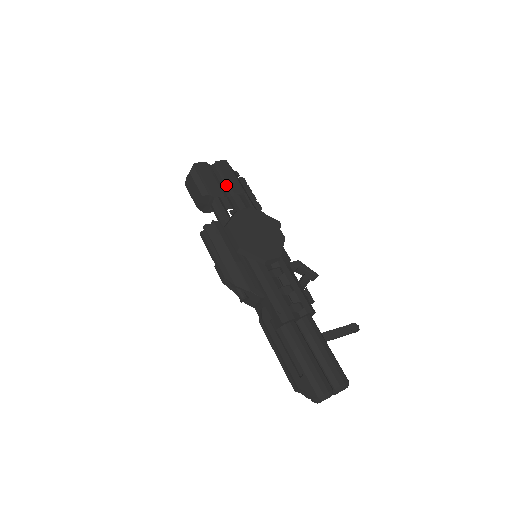
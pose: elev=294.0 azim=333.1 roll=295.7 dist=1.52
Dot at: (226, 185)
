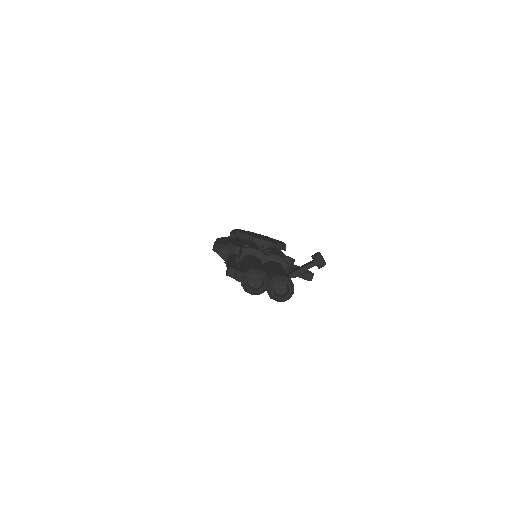
Dot at: occluded
